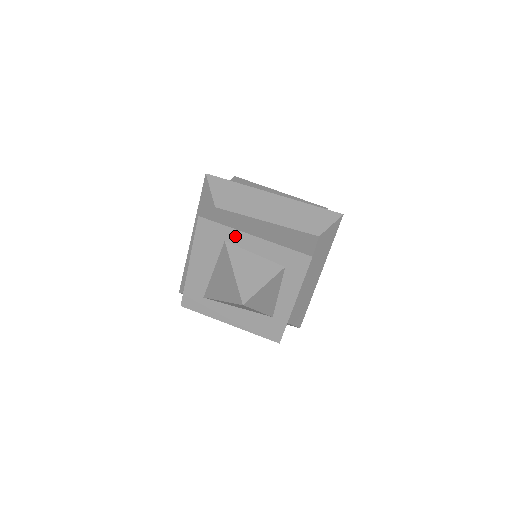
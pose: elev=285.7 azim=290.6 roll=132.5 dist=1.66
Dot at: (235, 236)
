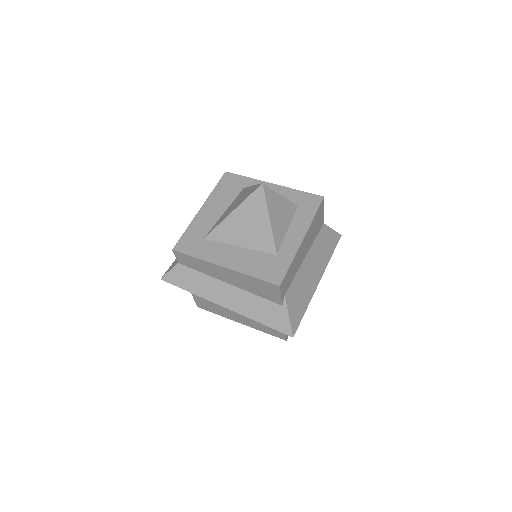
Dot at: (255, 184)
